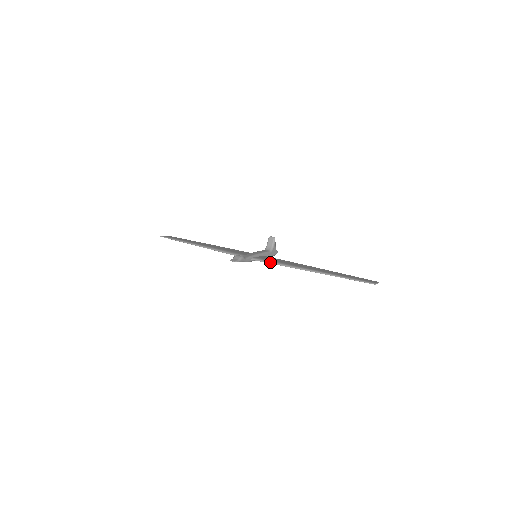
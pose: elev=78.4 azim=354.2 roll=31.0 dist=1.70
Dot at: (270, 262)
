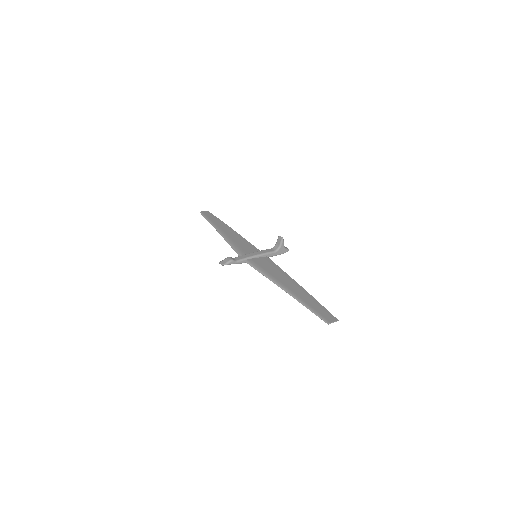
Dot at: (257, 269)
